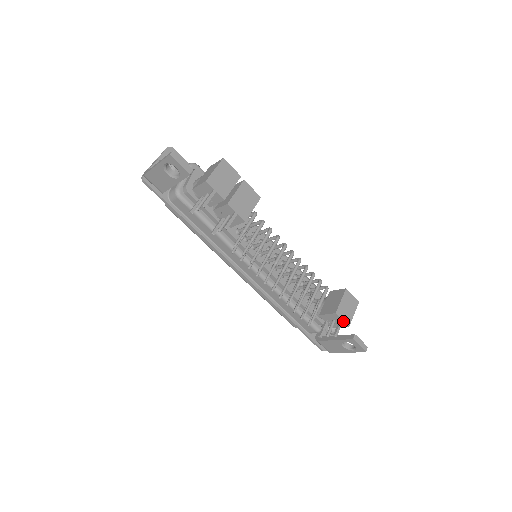
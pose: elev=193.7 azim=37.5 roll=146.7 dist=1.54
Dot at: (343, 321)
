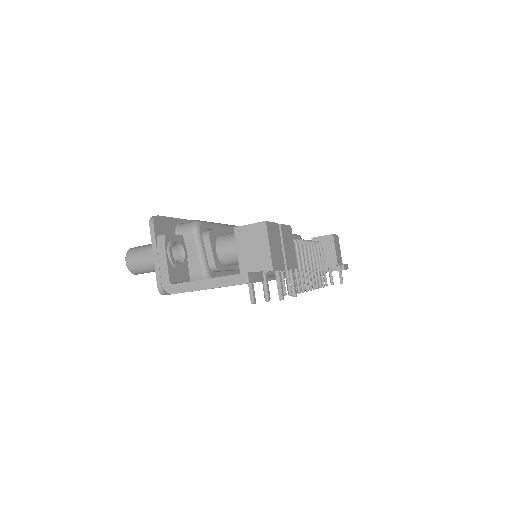
Dot at: (340, 265)
